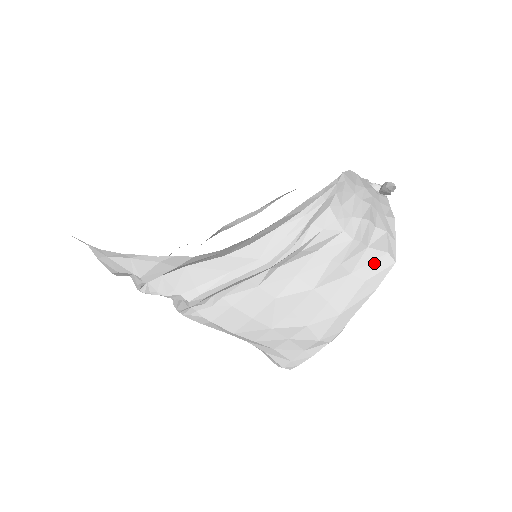
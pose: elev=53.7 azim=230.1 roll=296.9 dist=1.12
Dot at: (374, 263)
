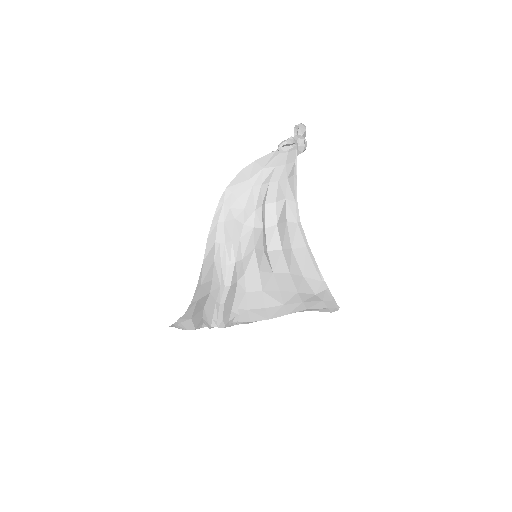
Dot at: (286, 234)
